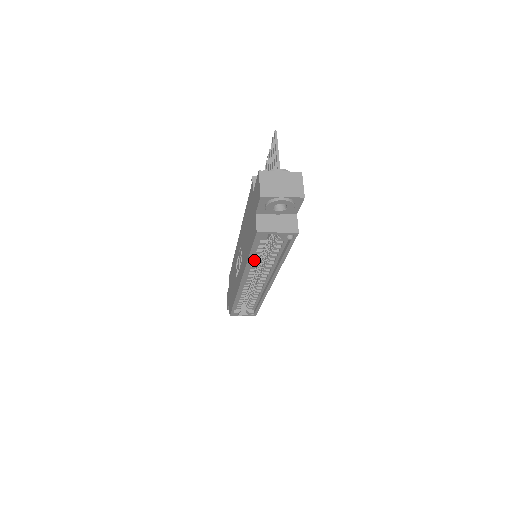
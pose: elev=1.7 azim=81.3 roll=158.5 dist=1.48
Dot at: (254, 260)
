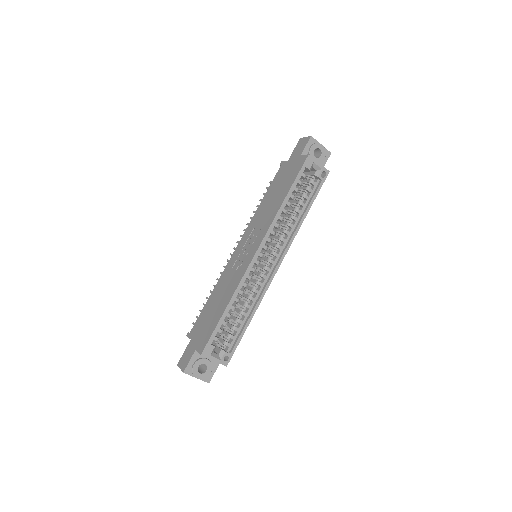
Dot at: (284, 210)
